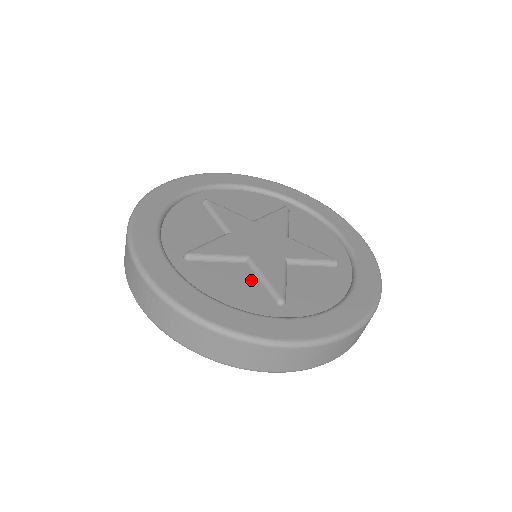
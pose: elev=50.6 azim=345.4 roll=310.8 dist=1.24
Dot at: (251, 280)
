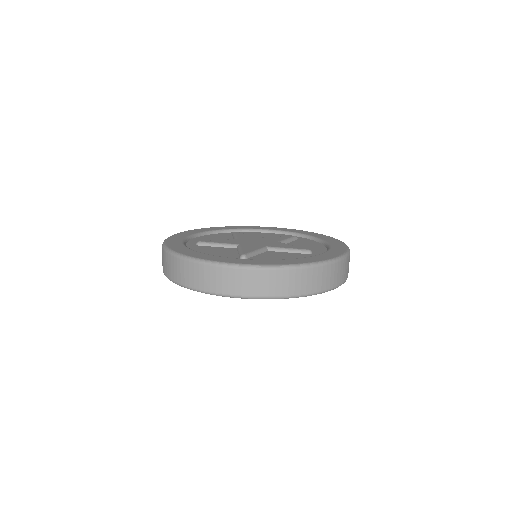
Dot at: (232, 252)
